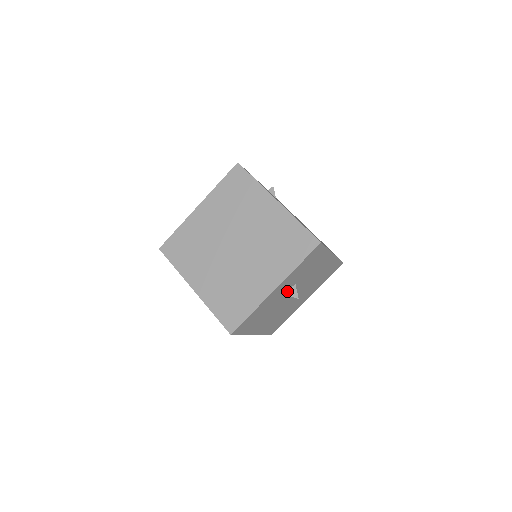
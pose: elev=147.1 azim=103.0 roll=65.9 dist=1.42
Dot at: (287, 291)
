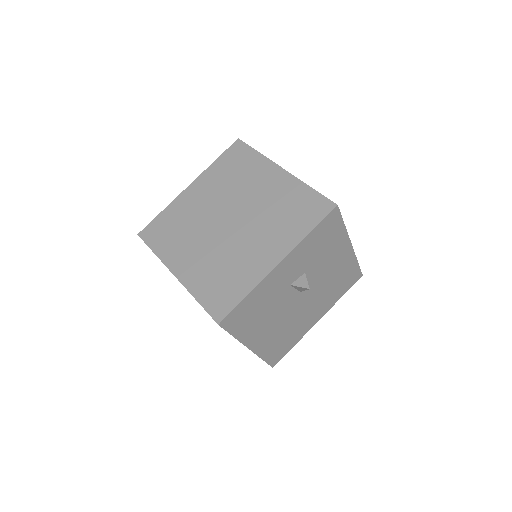
Dot at: (294, 281)
